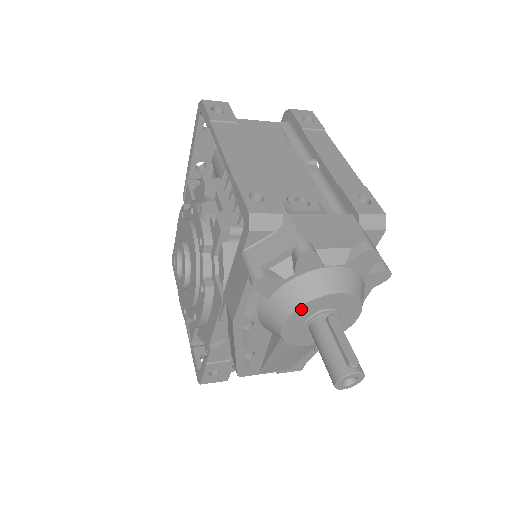
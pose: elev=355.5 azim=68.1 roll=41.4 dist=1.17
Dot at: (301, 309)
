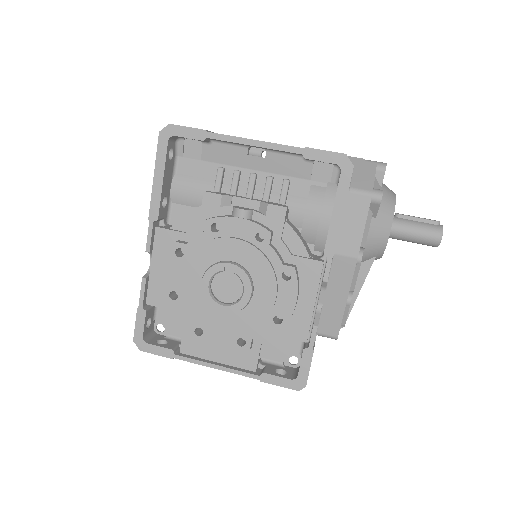
Dot at: (394, 211)
